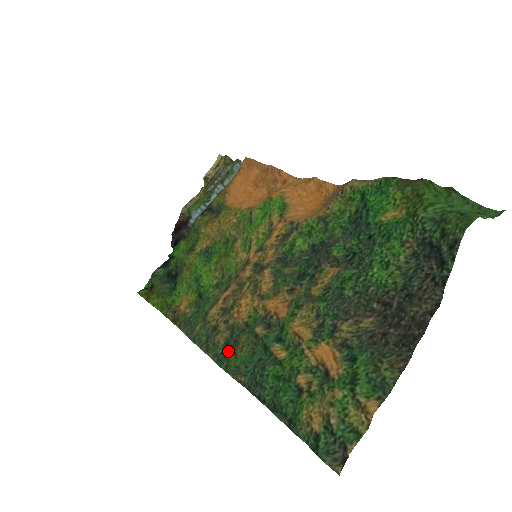
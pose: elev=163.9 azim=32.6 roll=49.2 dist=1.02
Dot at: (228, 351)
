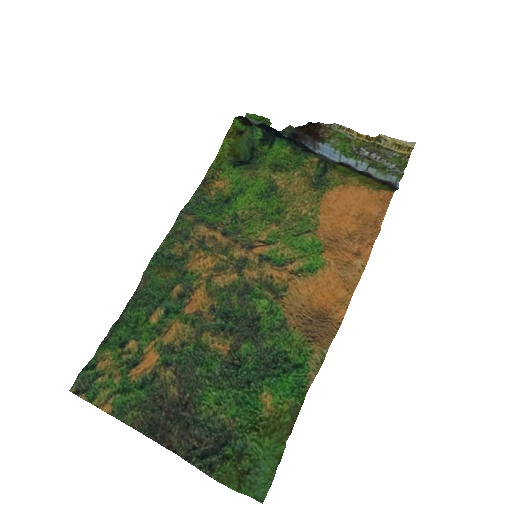
Dot at: (163, 262)
